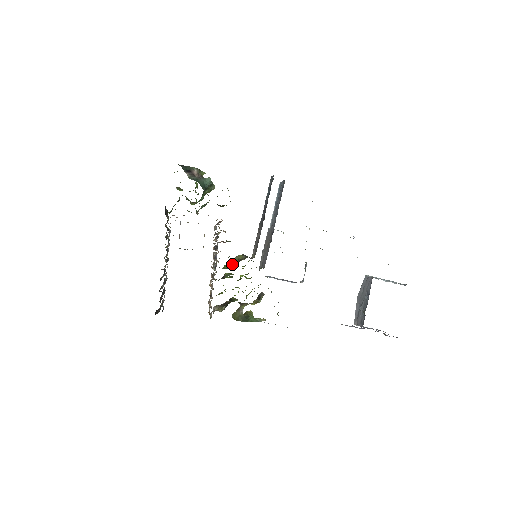
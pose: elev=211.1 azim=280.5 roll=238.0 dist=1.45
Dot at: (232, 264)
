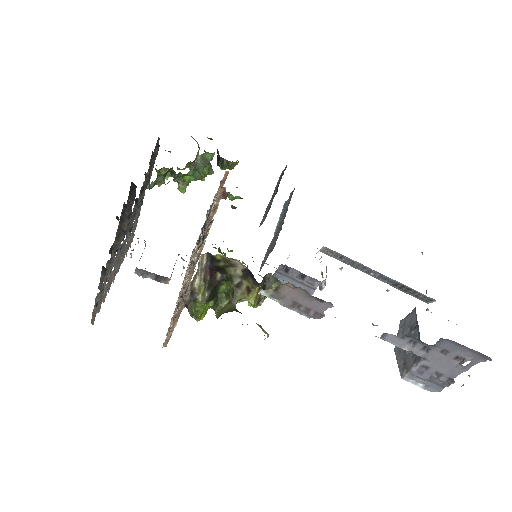
Dot at: occluded
